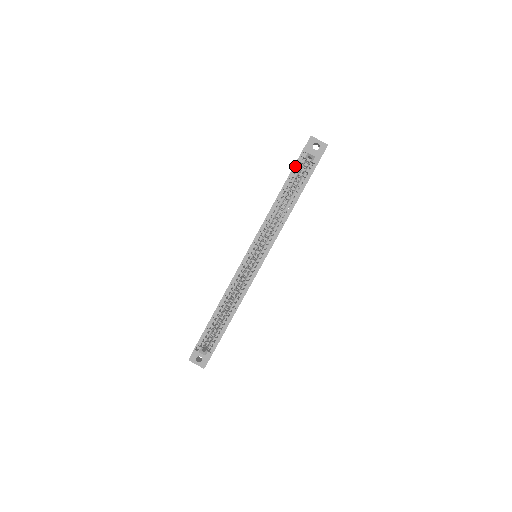
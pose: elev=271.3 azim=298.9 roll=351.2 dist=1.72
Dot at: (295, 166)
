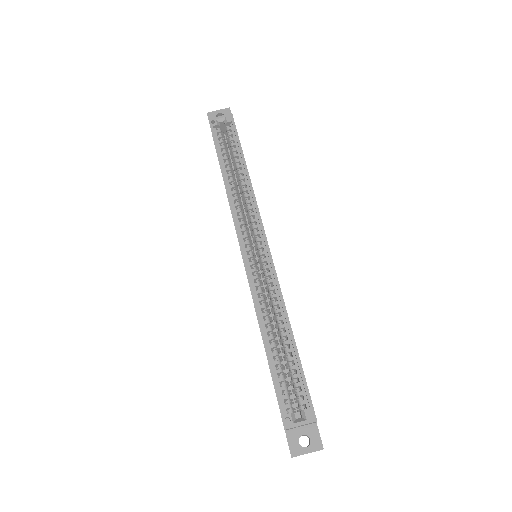
Dot at: (214, 137)
